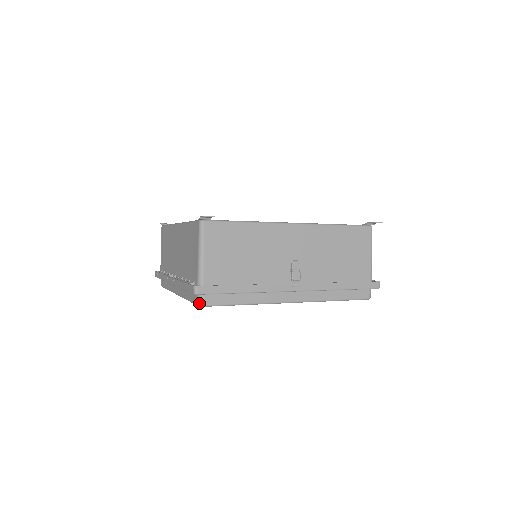
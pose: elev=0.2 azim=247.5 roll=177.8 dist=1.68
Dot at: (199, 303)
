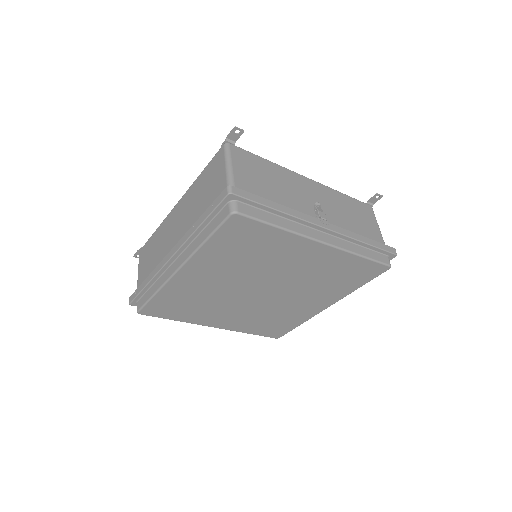
Dot at: (232, 210)
